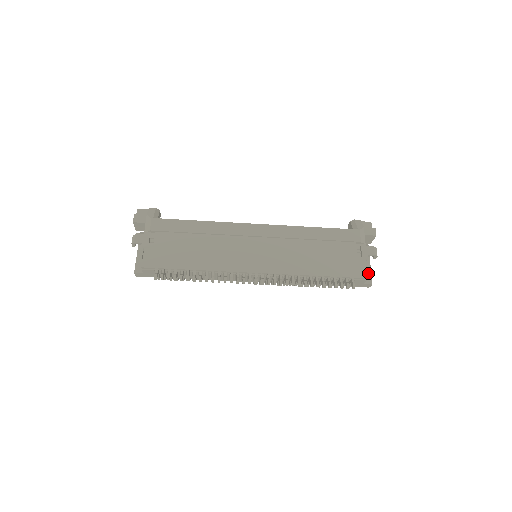
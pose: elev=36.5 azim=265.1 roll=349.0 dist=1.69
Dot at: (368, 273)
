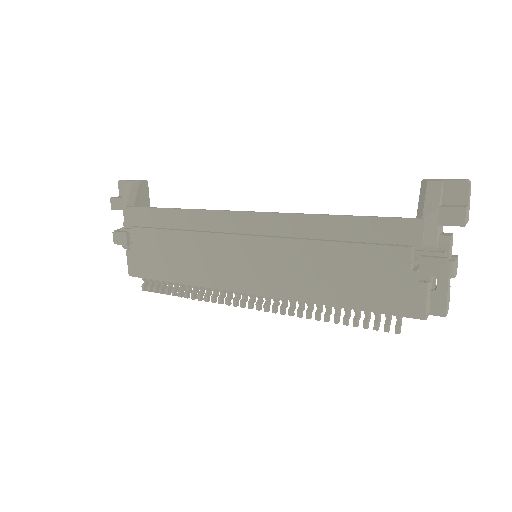
Dot at: (440, 295)
